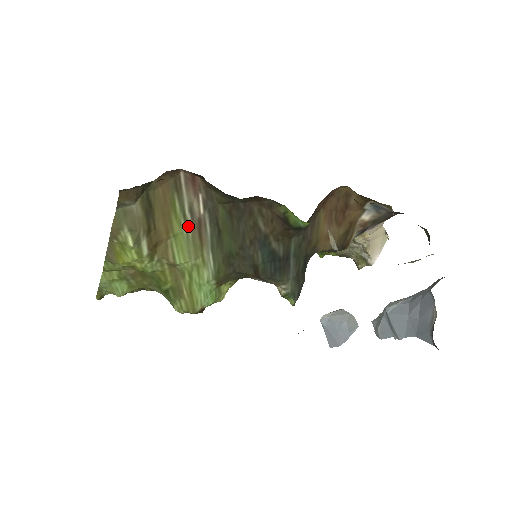
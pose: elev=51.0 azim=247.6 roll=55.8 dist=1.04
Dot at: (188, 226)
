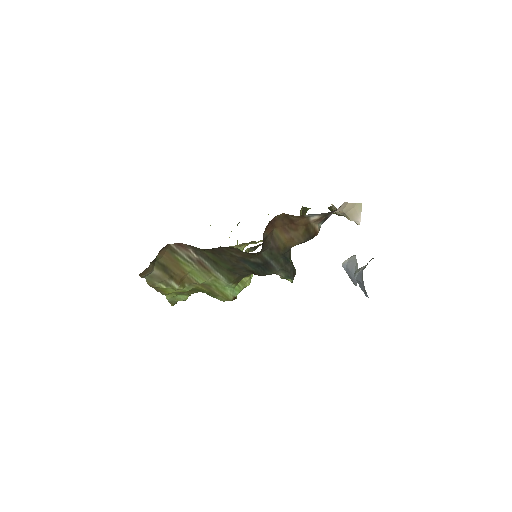
Dot at: (194, 265)
